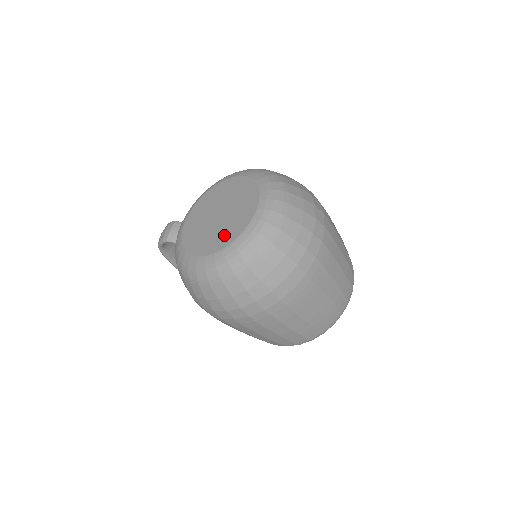
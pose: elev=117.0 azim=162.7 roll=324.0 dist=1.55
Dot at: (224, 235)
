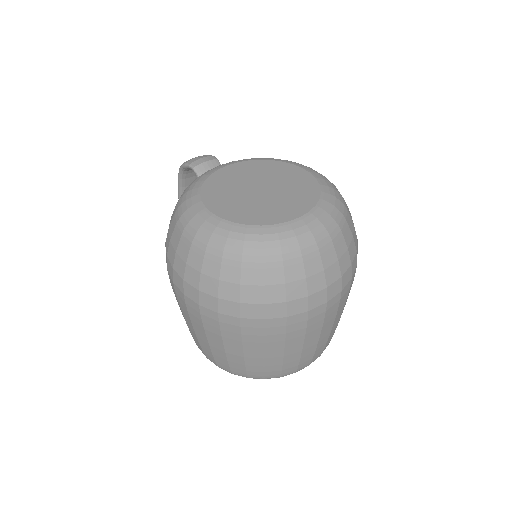
Dot at: (248, 211)
